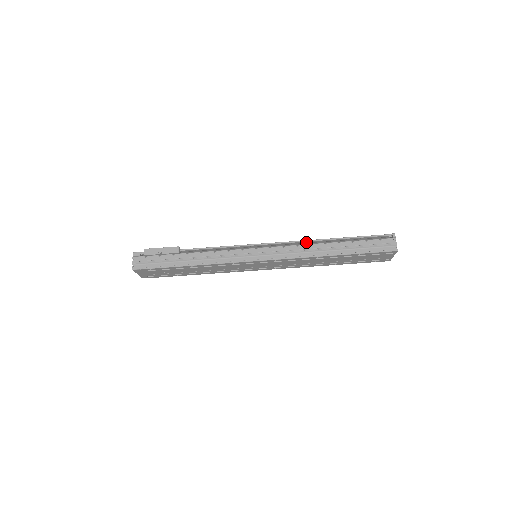
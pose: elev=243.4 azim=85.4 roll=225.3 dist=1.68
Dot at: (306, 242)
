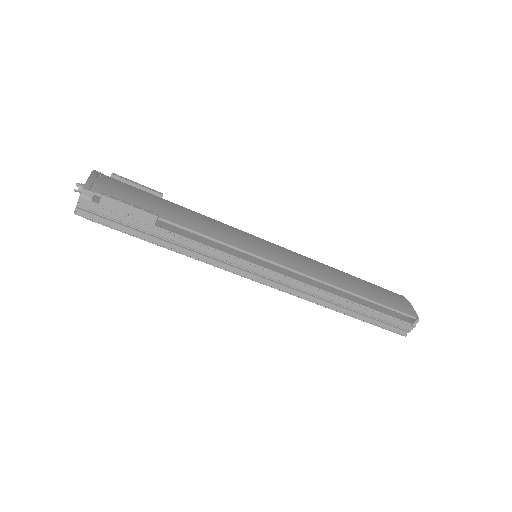
Dot at: (324, 278)
